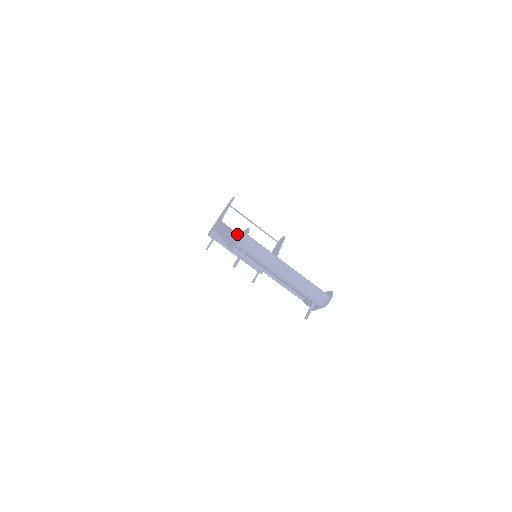
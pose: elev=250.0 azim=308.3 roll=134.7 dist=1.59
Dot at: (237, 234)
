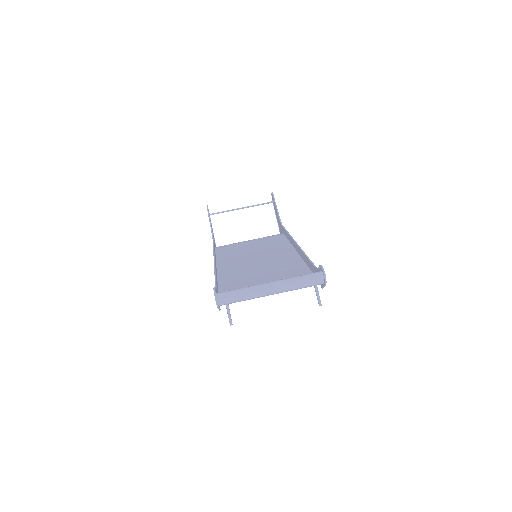
Dot at: occluded
